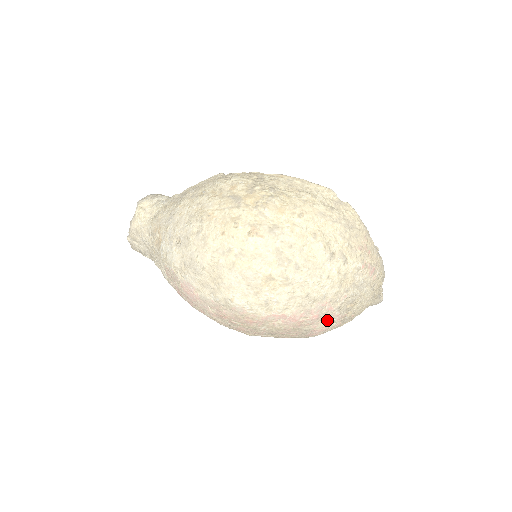
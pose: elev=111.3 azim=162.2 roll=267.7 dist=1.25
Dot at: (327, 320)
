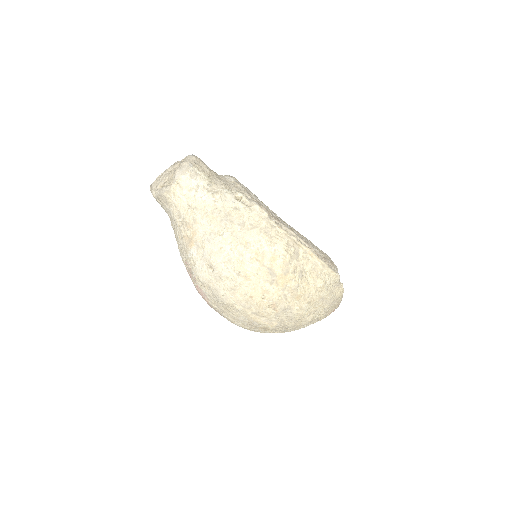
Dot at: occluded
